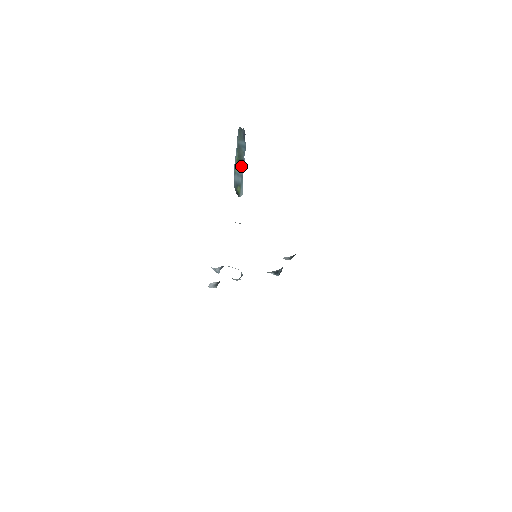
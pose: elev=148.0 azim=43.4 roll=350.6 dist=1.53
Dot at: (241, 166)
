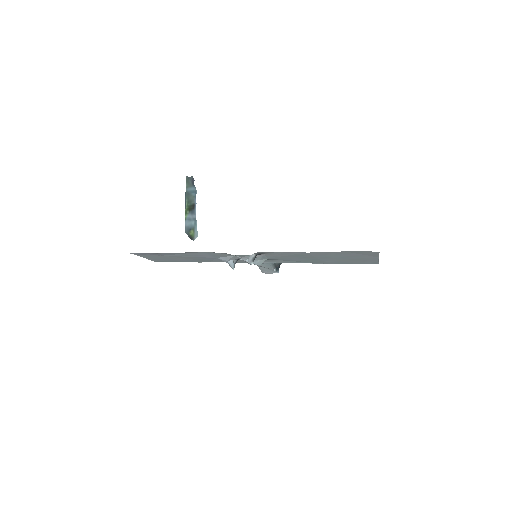
Dot at: (192, 210)
